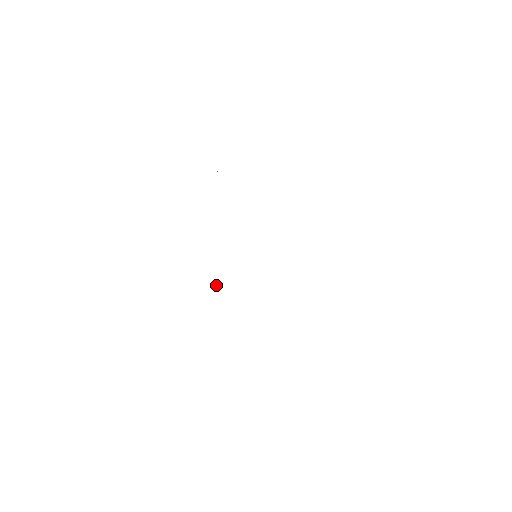
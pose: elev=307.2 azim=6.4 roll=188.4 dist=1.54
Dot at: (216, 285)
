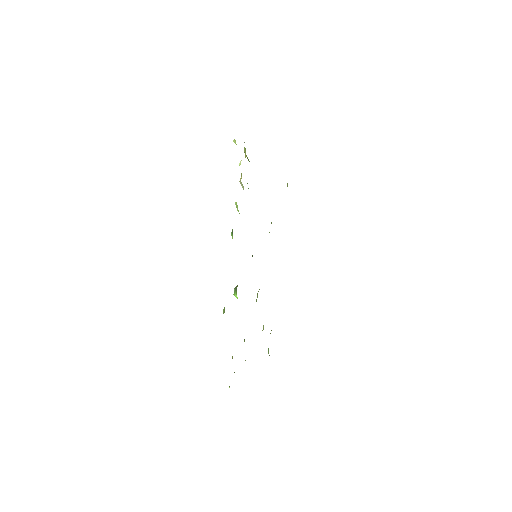
Dot at: occluded
